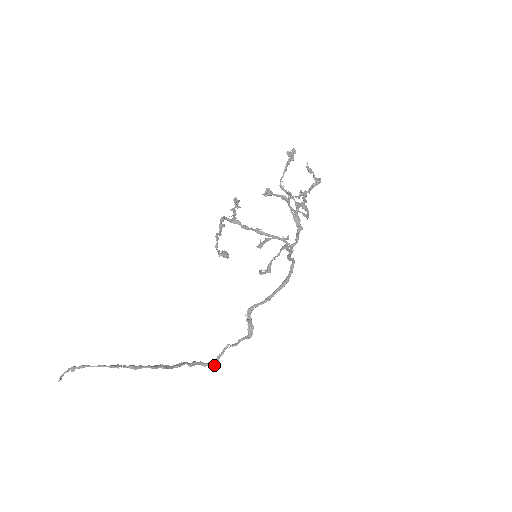
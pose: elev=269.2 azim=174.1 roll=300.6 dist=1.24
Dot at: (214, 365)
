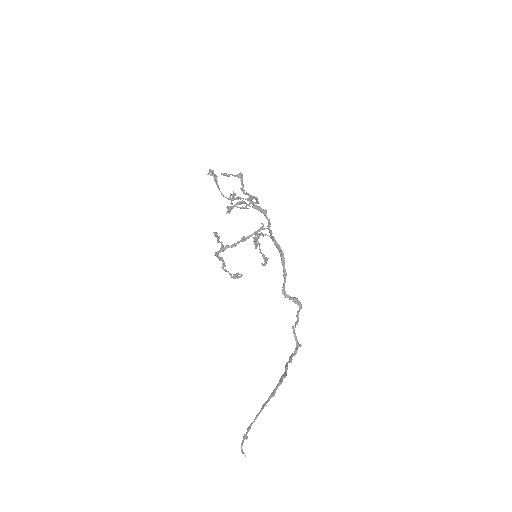
Dot at: occluded
